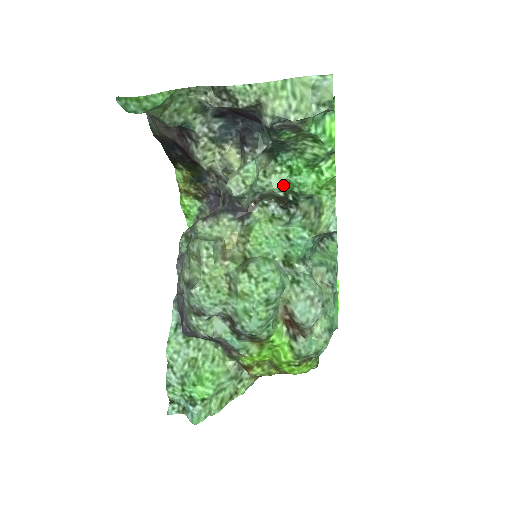
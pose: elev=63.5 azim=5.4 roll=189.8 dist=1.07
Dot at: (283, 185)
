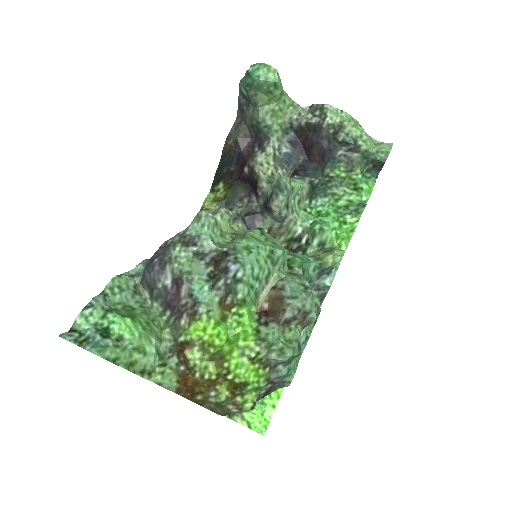
Dot at: (307, 222)
